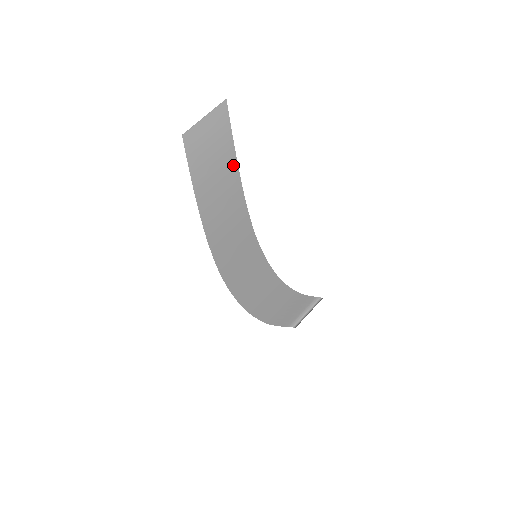
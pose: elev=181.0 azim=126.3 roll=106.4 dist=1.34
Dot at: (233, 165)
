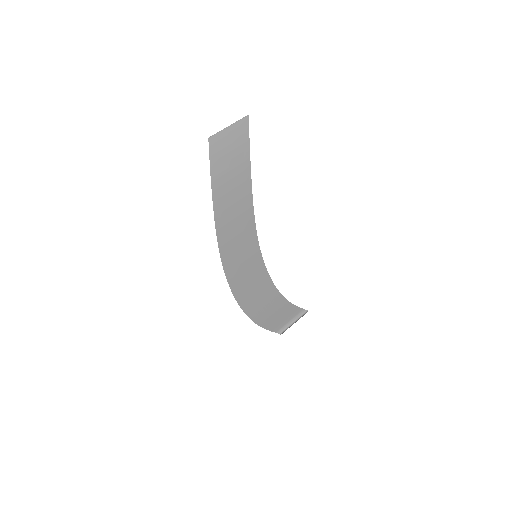
Dot at: (247, 171)
